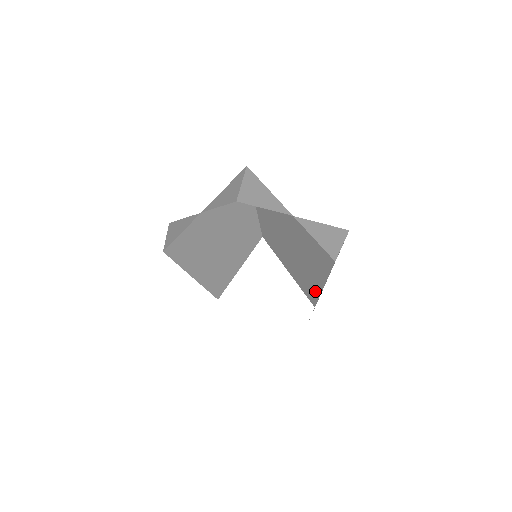
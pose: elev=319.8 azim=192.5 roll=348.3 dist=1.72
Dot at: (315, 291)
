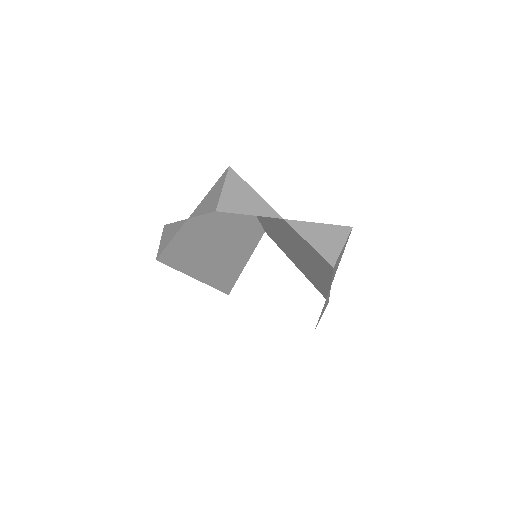
Dot at: (324, 289)
